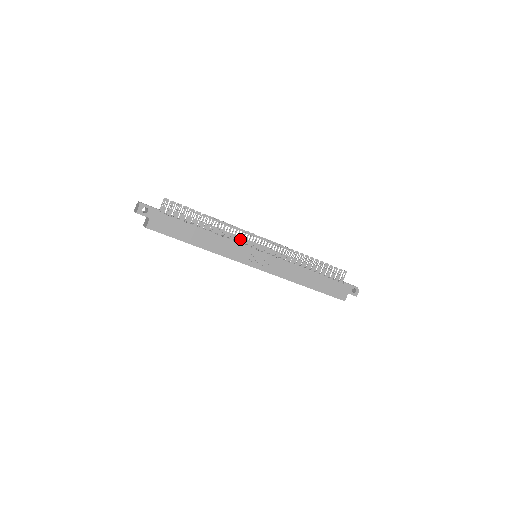
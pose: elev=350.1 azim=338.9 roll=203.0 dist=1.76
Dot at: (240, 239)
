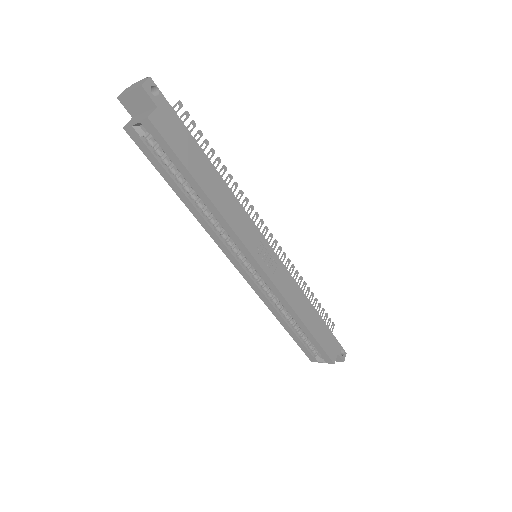
Dot at: occluded
